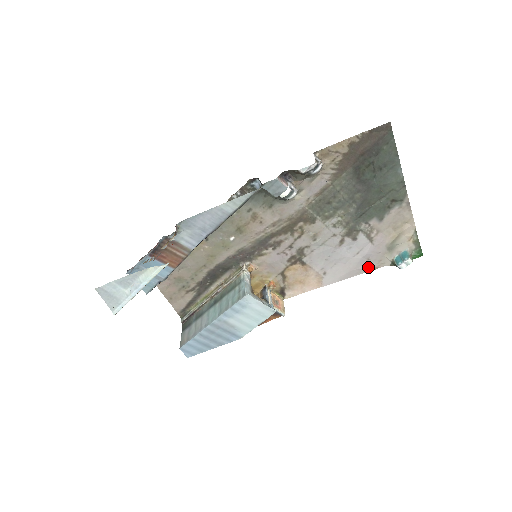
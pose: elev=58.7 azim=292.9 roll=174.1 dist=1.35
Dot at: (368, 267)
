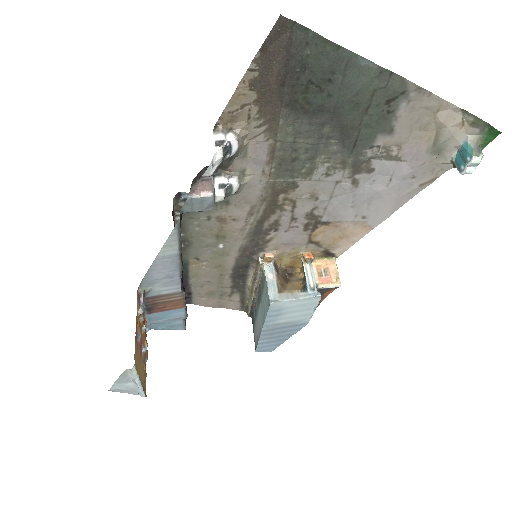
Dot at: (420, 184)
